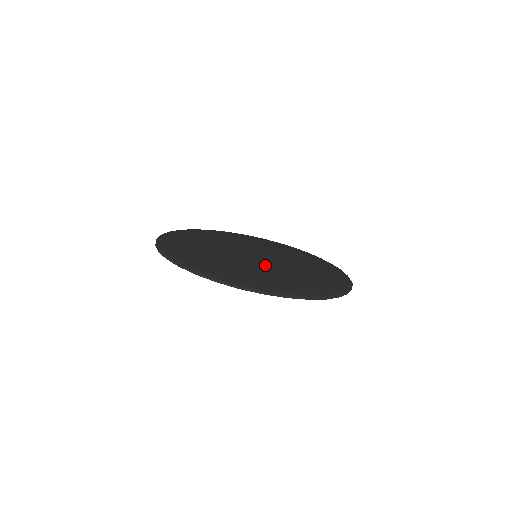
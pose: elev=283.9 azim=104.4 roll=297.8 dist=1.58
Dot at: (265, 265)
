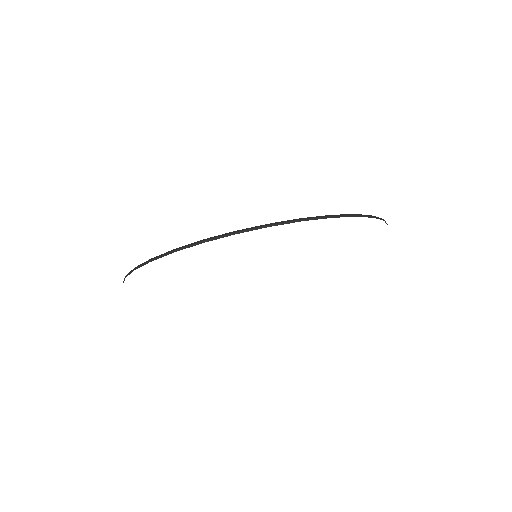
Dot at: occluded
